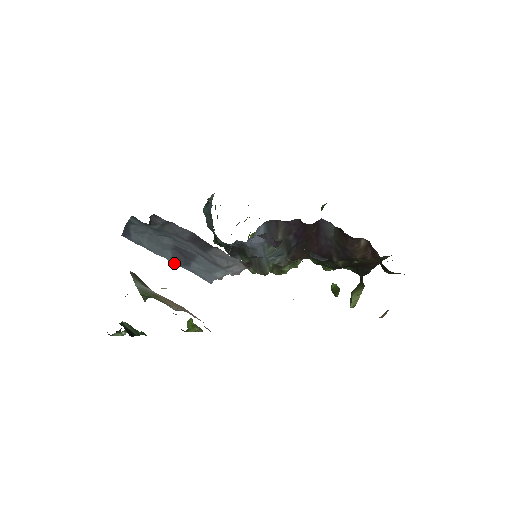
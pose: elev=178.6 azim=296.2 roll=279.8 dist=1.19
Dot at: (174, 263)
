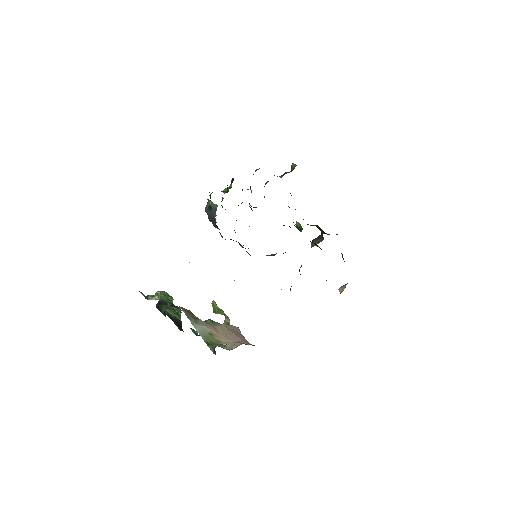
Dot at: occluded
